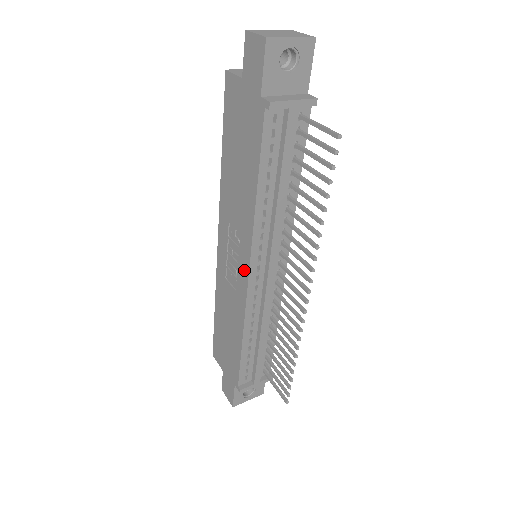
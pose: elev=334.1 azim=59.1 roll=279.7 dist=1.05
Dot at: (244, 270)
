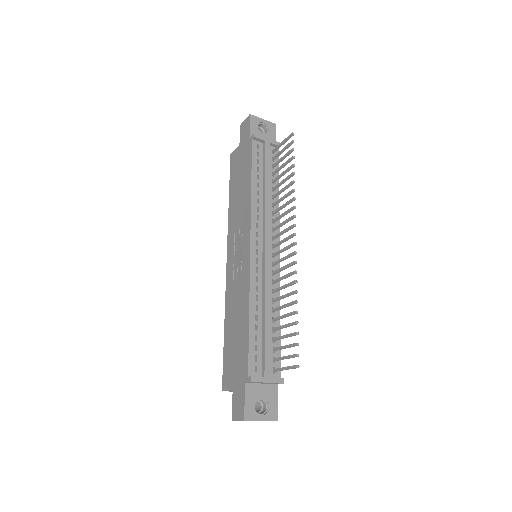
Dot at: (247, 247)
